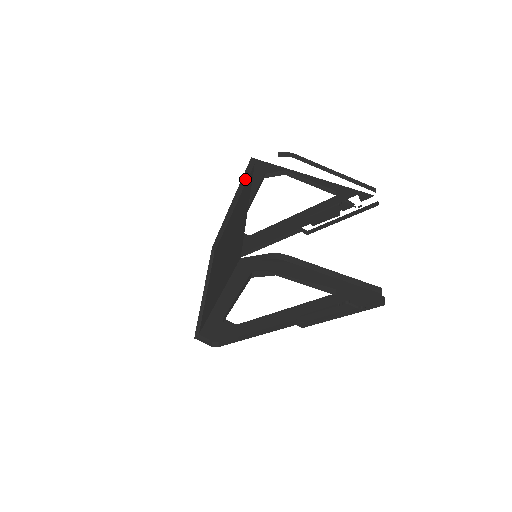
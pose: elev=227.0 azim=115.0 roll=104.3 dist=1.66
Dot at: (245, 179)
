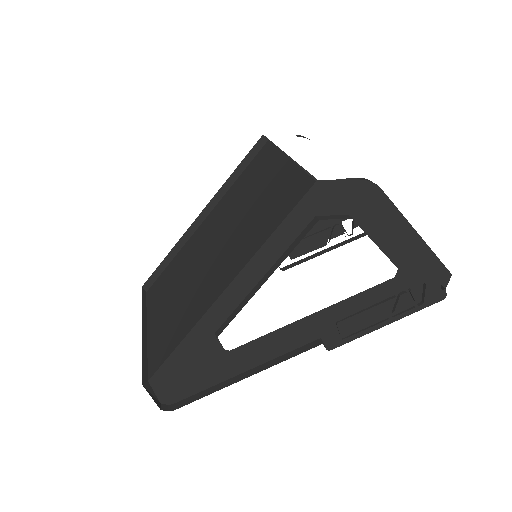
Dot at: (241, 167)
